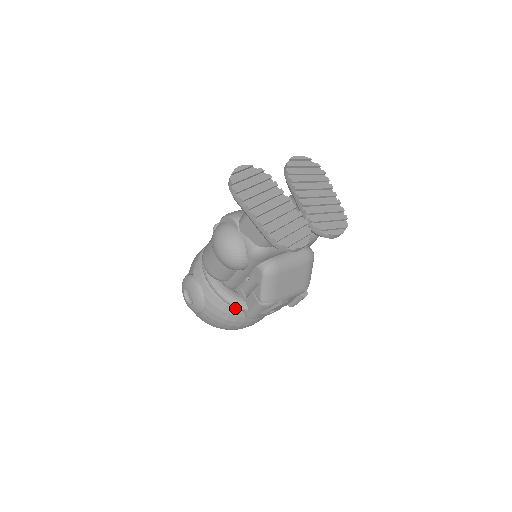
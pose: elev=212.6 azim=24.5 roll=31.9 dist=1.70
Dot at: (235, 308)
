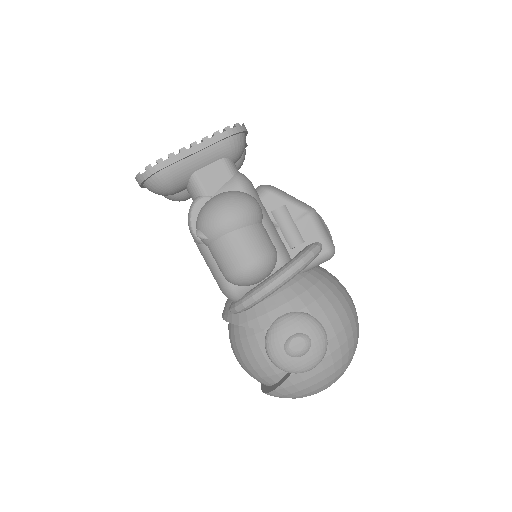
Dot at: (320, 280)
